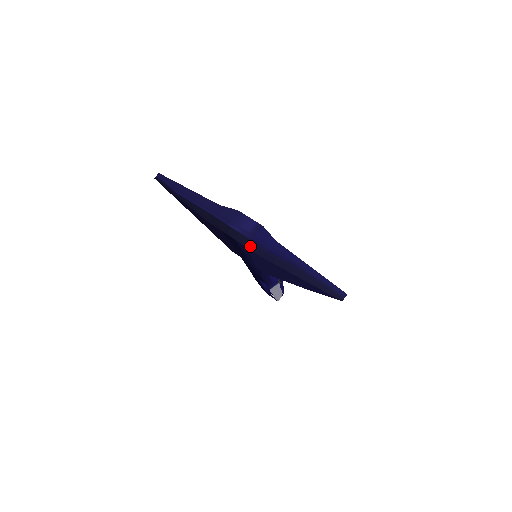
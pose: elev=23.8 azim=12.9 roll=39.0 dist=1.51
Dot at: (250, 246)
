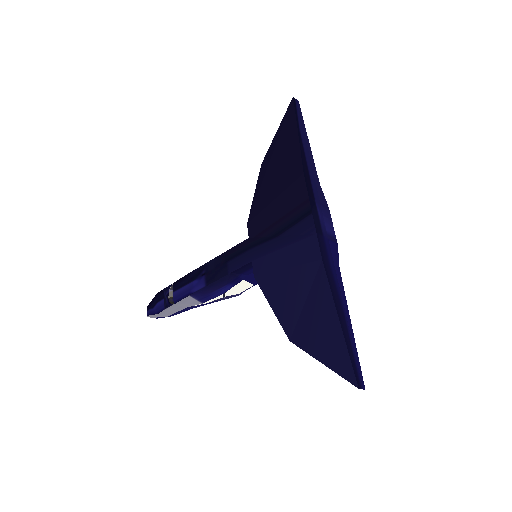
Dot at: (320, 238)
